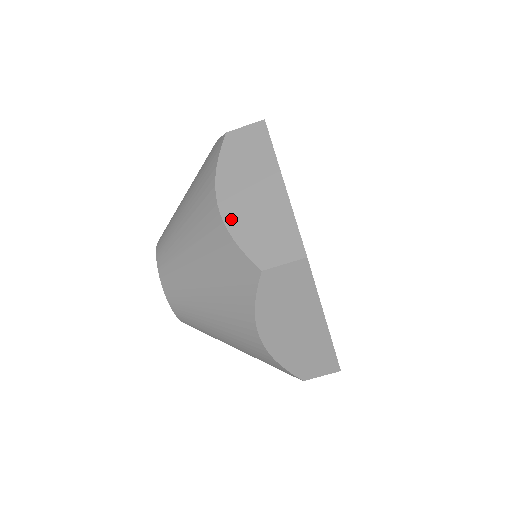
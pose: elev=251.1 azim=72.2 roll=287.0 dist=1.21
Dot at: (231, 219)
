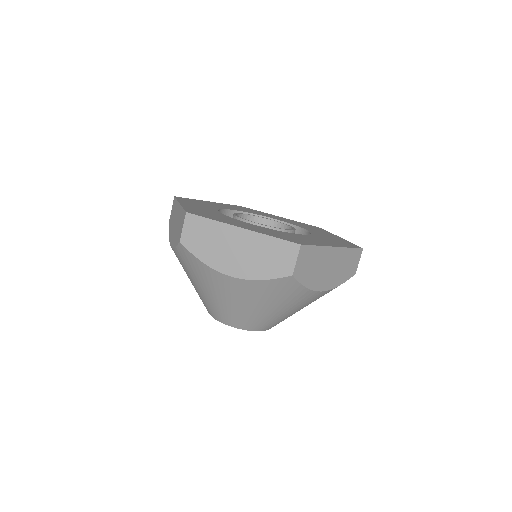
Dot at: (173, 243)
